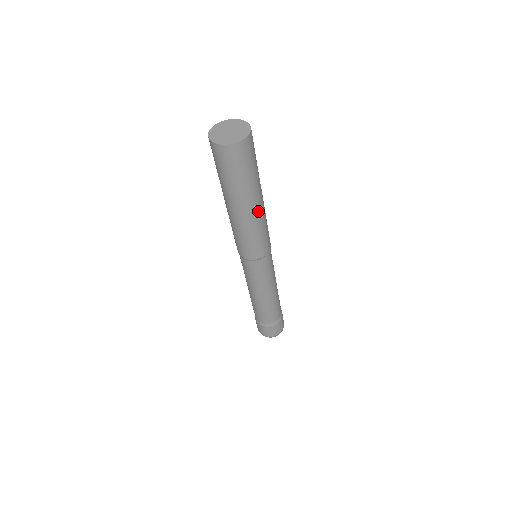
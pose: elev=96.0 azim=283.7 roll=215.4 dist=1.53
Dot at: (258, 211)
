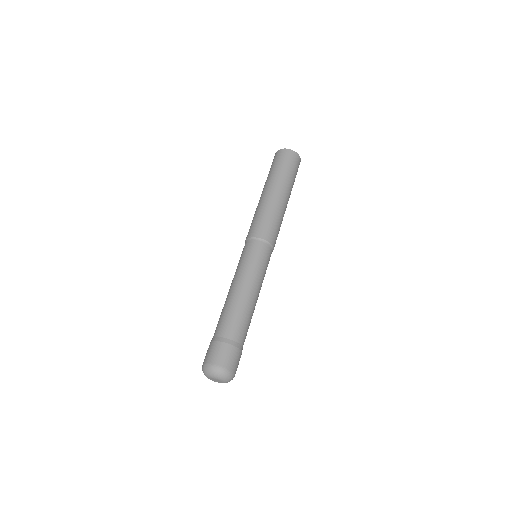
Dot at: (281, 200)
